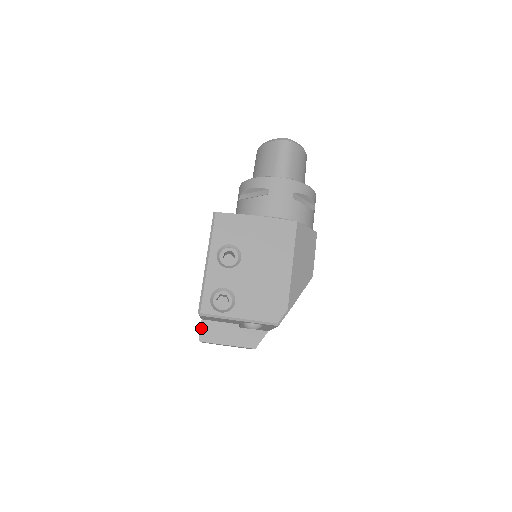
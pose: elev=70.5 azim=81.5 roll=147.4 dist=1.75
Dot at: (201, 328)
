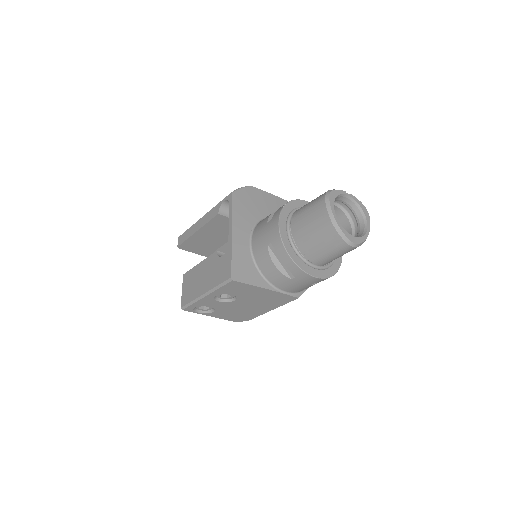
Dot at: (183, 243)
